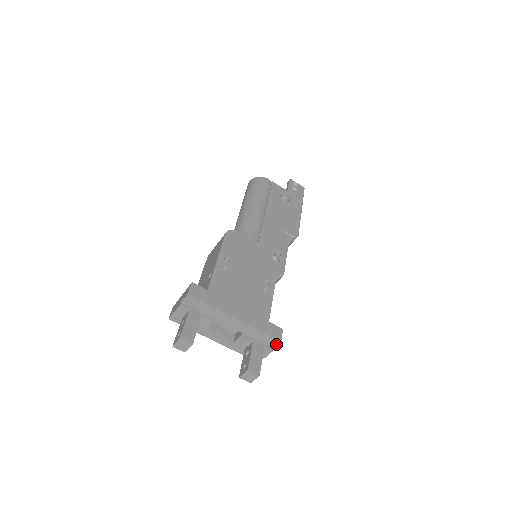
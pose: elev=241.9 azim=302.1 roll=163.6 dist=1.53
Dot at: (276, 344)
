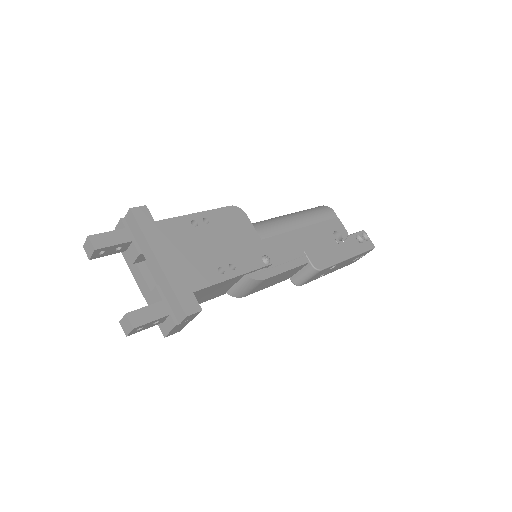
Dot at: (182, 318)
